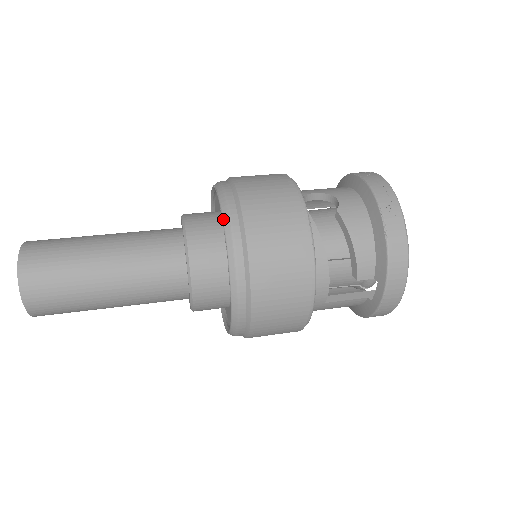
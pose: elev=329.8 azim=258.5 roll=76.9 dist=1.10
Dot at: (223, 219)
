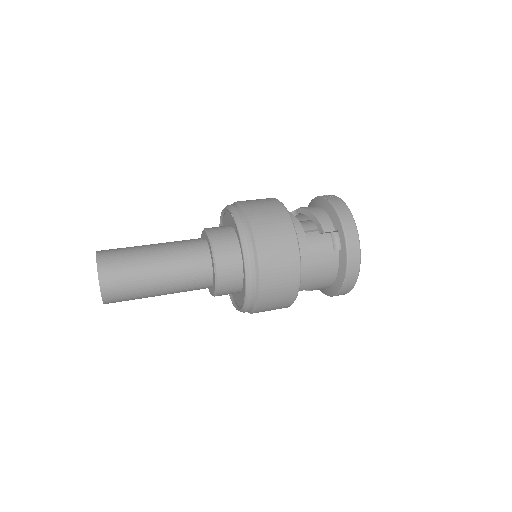
Dot at: (227, 207)
